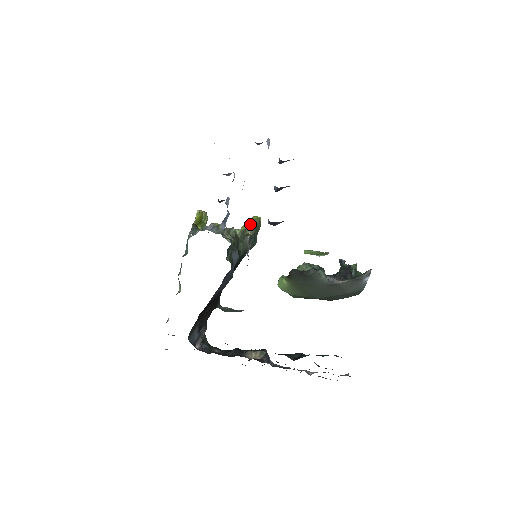
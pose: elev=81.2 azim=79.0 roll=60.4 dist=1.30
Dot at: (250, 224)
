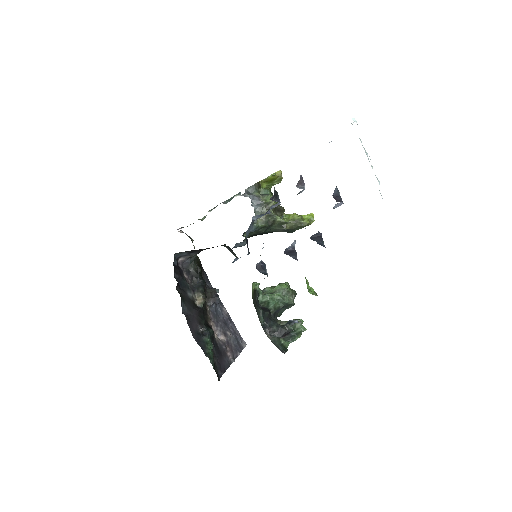
Dot at: (296, 221)
